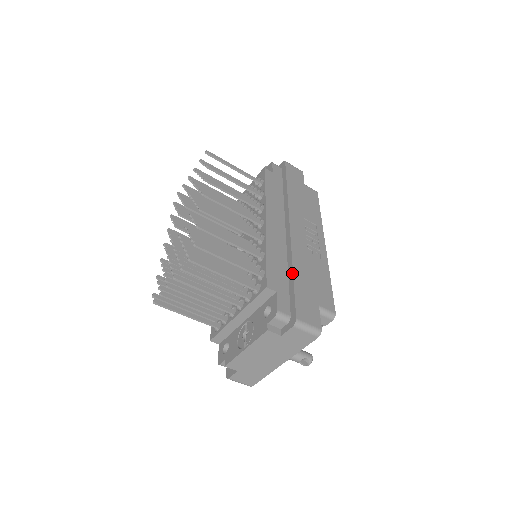
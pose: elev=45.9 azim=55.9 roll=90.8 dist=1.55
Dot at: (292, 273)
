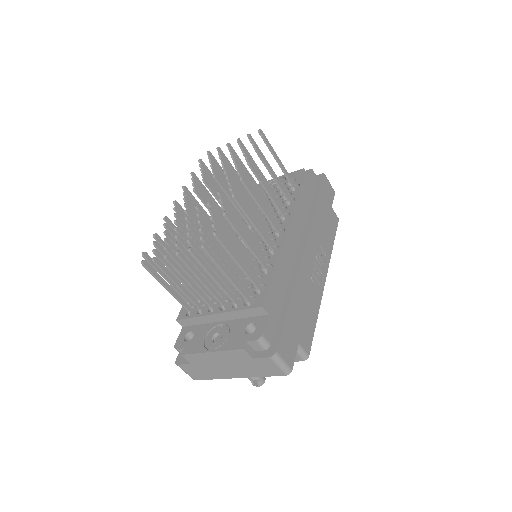
Dot at: (289, 300)
